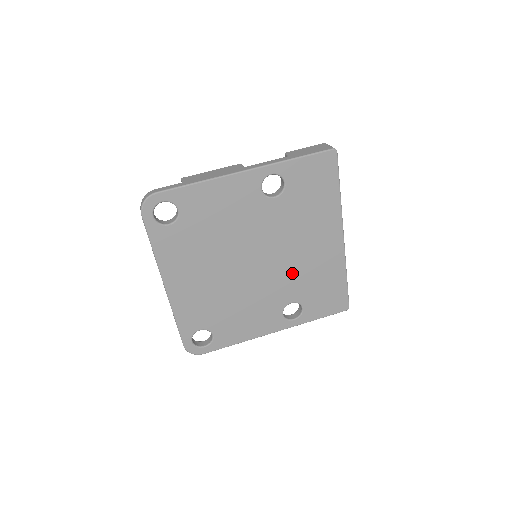
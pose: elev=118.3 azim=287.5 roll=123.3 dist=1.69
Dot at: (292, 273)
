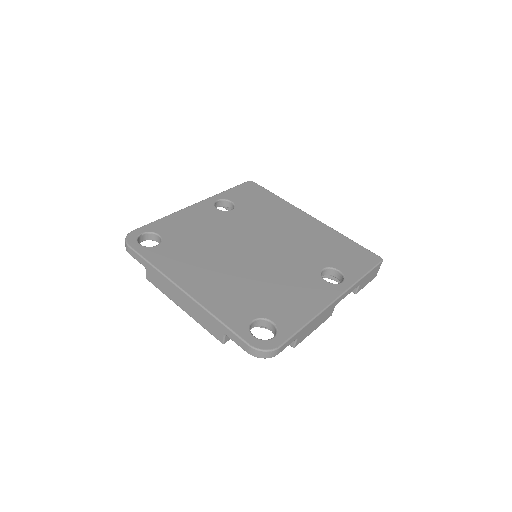
Dot at: (297, 248)
